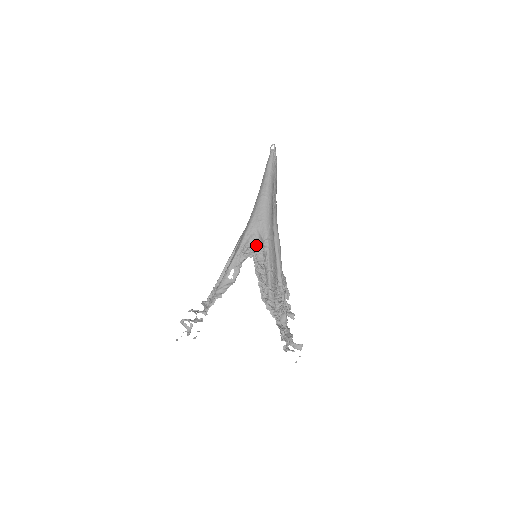
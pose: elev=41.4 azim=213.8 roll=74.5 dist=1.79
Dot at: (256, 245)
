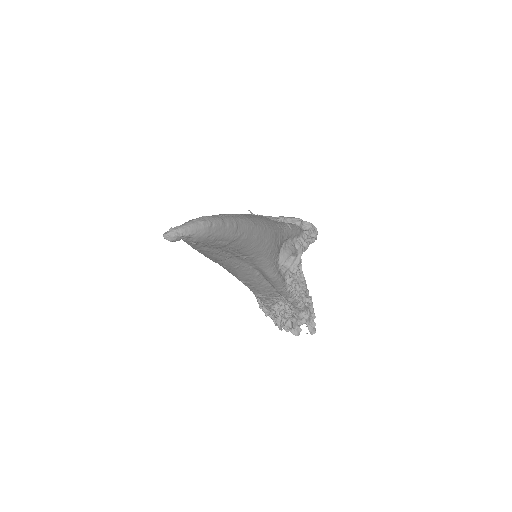
Dot at: occluded
